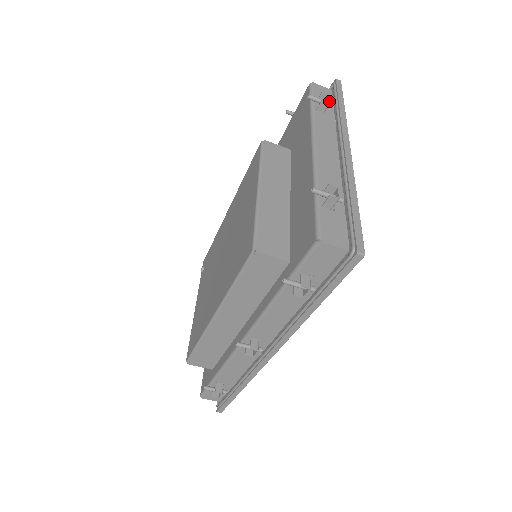
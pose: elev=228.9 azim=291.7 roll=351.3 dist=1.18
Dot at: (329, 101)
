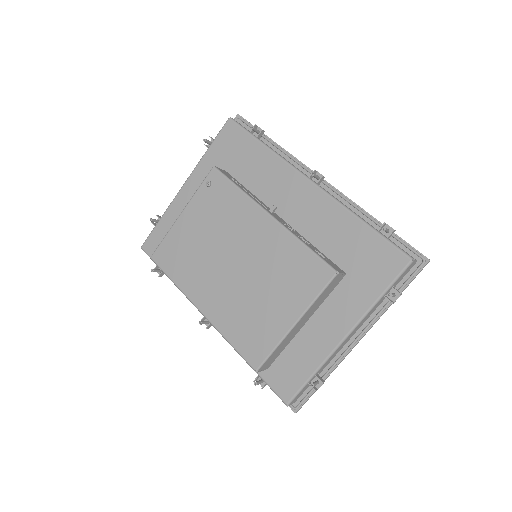
Dot at: occluded
